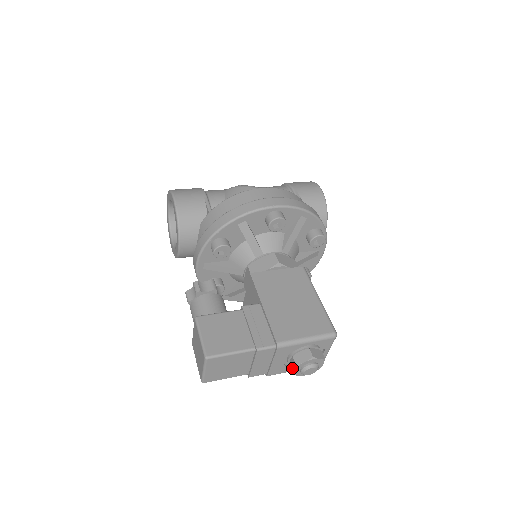
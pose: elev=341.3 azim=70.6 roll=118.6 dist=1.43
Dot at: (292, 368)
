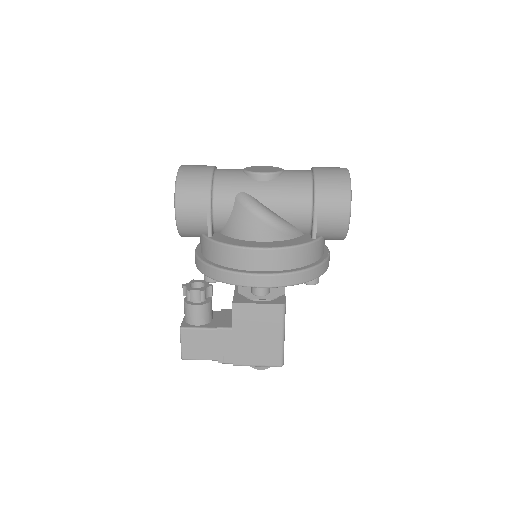
Dot at: occluded
